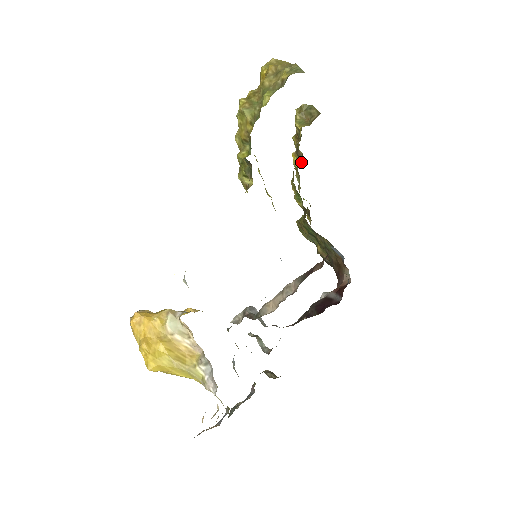
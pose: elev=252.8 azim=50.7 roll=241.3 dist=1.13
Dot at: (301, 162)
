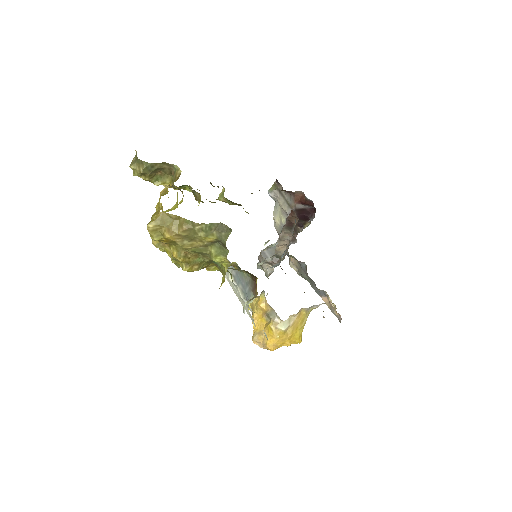
Dot at: (184, 186)
